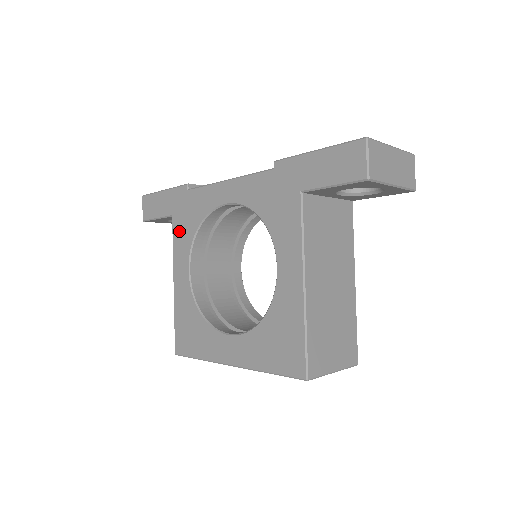
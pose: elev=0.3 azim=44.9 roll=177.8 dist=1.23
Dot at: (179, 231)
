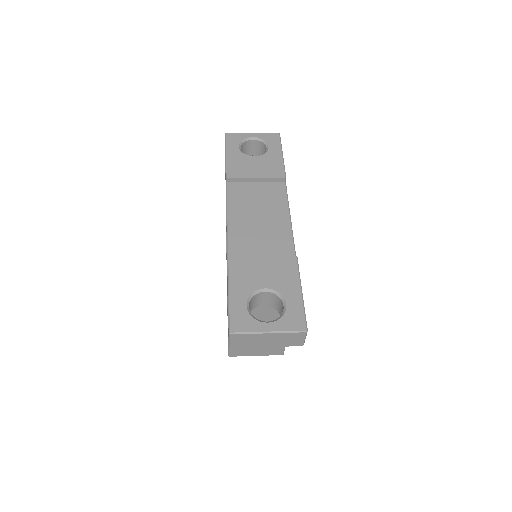
Dot at: occluded
